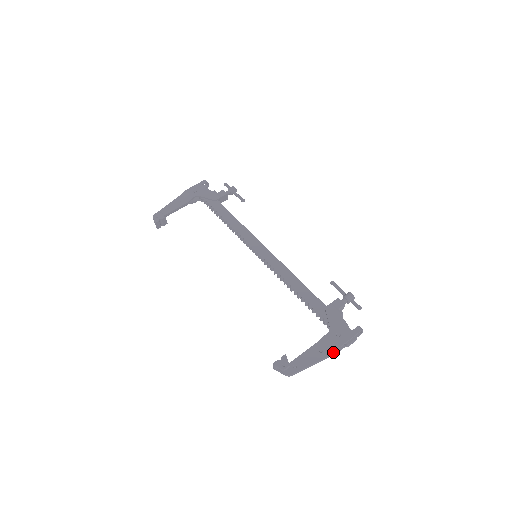
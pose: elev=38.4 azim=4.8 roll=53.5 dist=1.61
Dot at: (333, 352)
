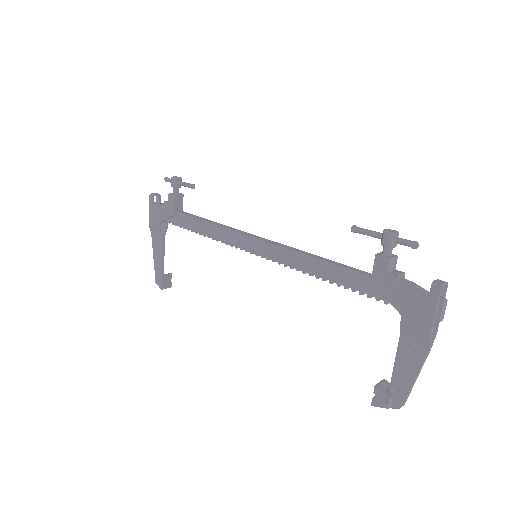
Dot at: (428, 346)
